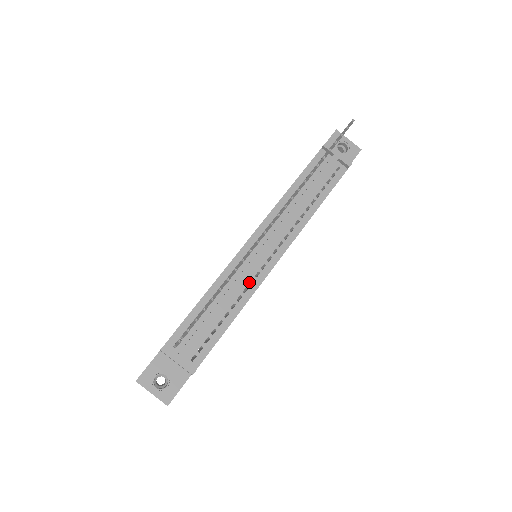
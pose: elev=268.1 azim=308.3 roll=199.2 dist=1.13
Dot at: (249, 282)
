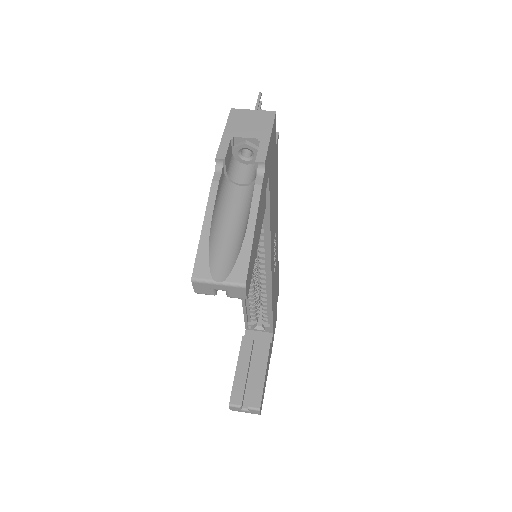
Dot at: occluded
